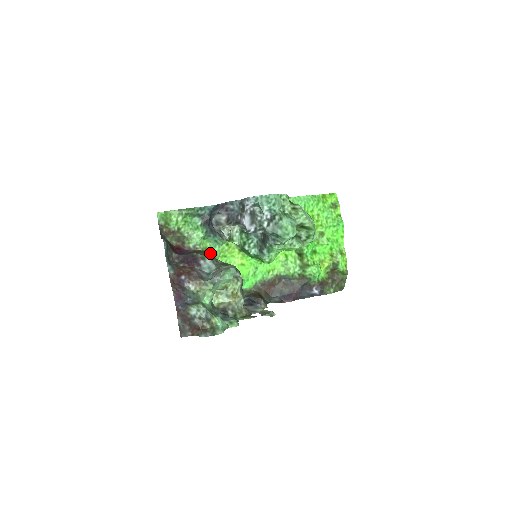
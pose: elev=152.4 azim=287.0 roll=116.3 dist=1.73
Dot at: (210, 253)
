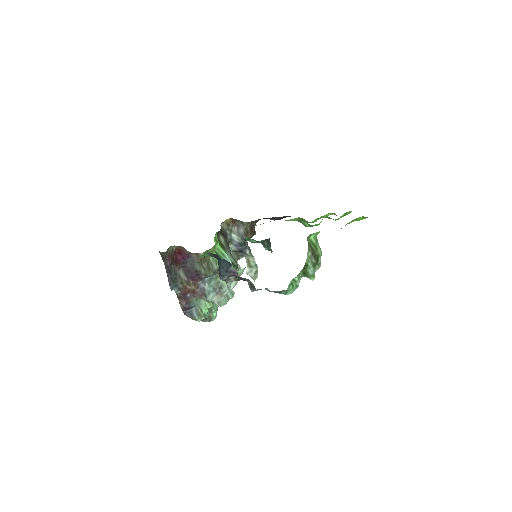
Dot at: (212, 251)
